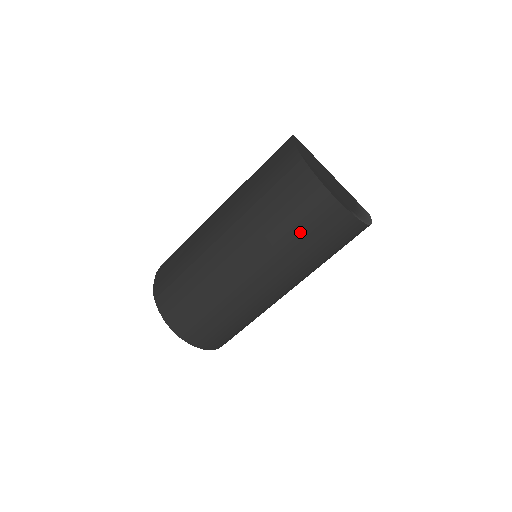
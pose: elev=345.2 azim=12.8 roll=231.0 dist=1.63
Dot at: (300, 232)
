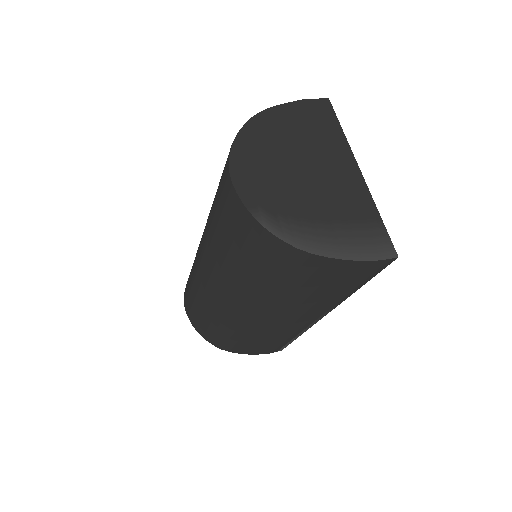
Dot at: (218, 222)
